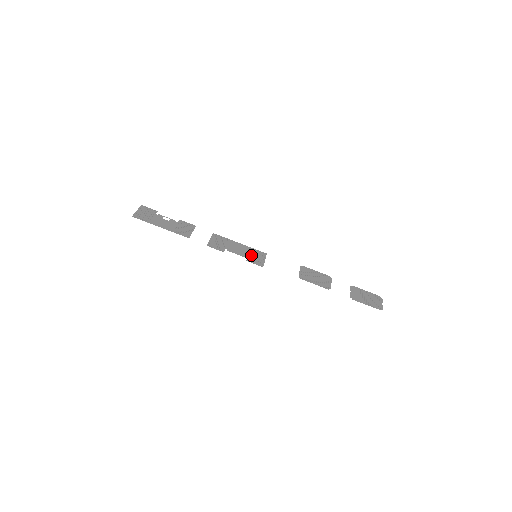
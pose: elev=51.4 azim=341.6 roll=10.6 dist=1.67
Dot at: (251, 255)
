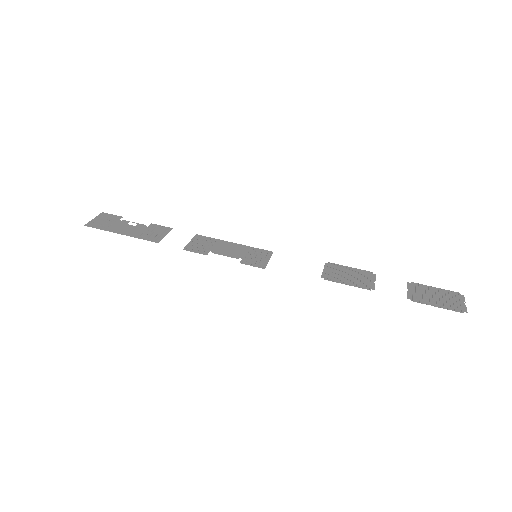
Dot at: (248, 255)
